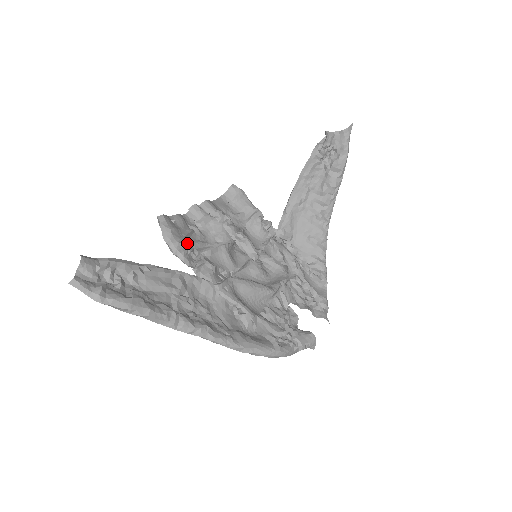
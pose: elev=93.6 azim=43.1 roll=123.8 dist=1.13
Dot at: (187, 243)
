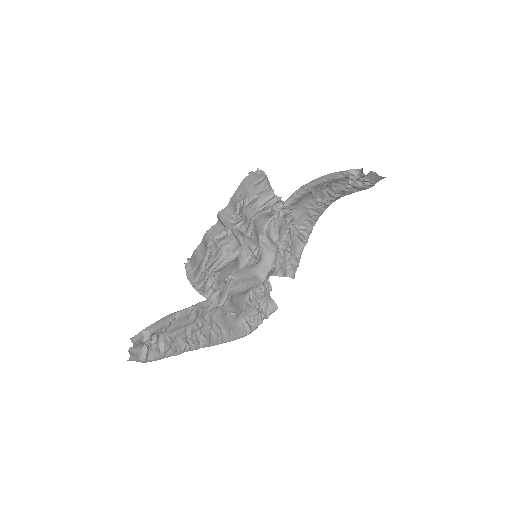
Dot at: (204, 274)
